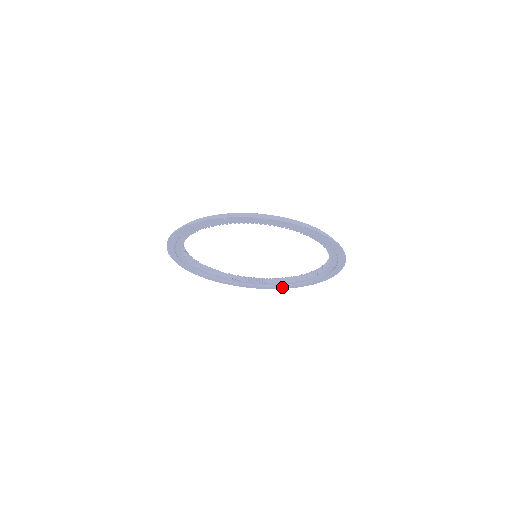
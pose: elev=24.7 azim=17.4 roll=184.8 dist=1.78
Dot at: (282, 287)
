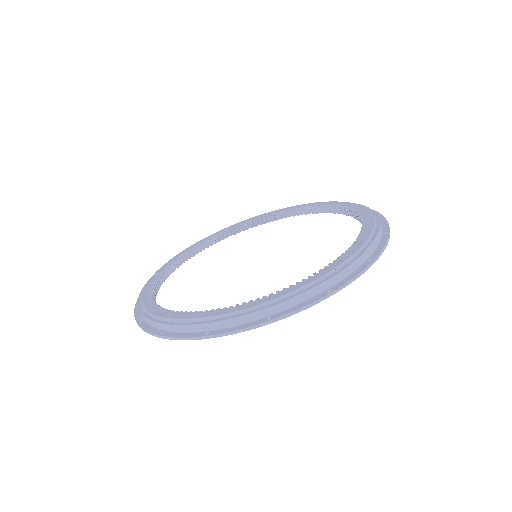
Dot at: occluded
